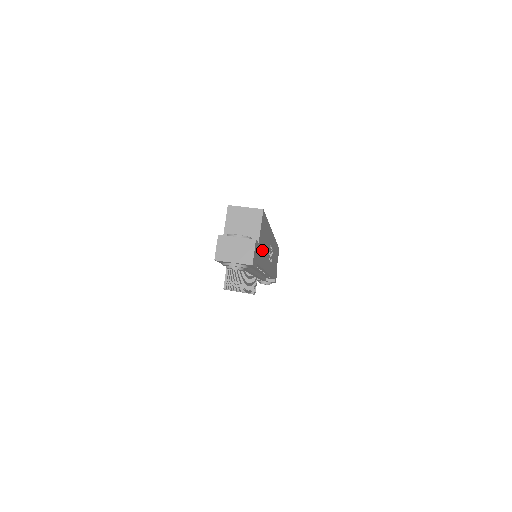
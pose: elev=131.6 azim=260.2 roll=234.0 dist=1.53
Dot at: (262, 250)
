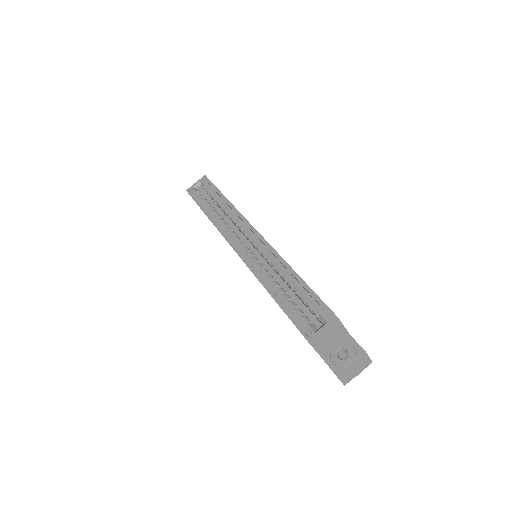
Dot at: occluded
